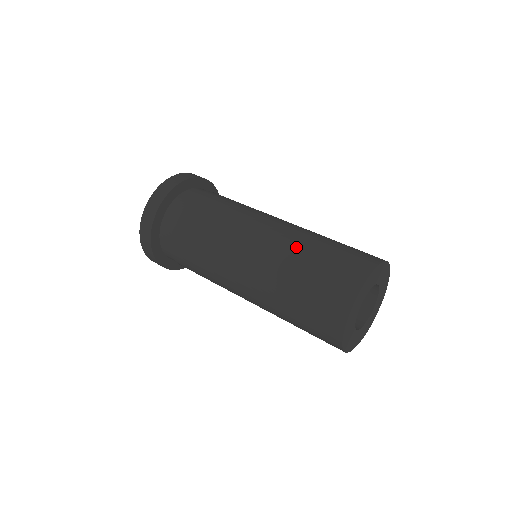
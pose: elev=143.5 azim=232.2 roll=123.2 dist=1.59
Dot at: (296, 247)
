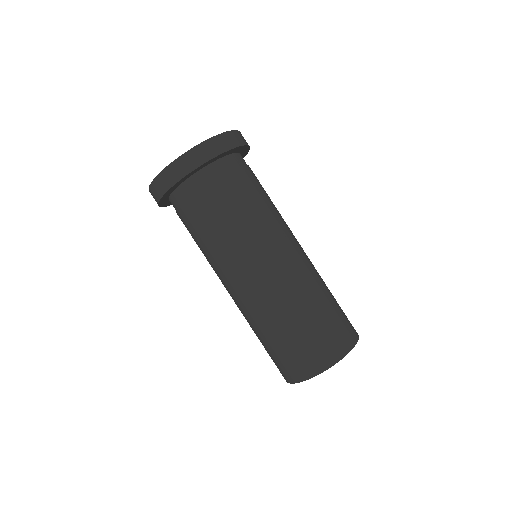
Dot at: (263, 321)
